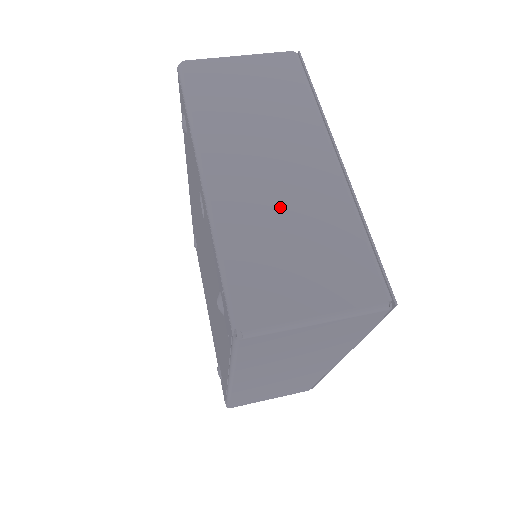
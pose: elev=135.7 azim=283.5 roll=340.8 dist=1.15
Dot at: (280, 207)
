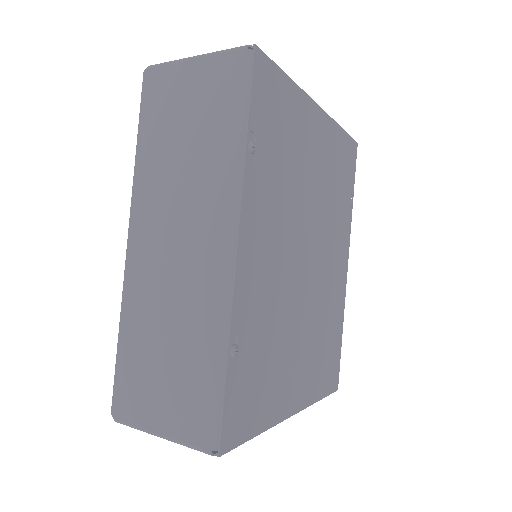
Dot at: occluded
